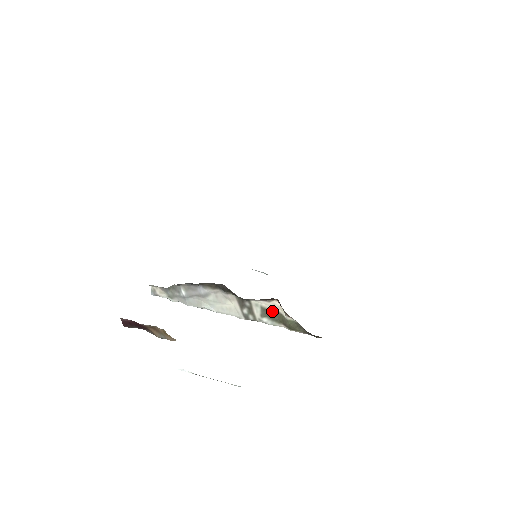
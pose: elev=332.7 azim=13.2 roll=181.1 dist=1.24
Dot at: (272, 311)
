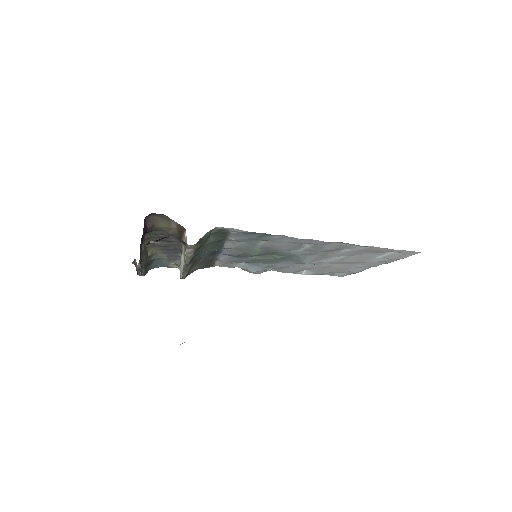
Dot at: occluded
